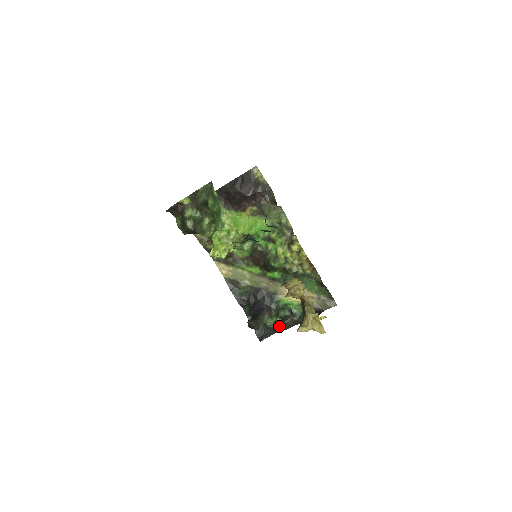
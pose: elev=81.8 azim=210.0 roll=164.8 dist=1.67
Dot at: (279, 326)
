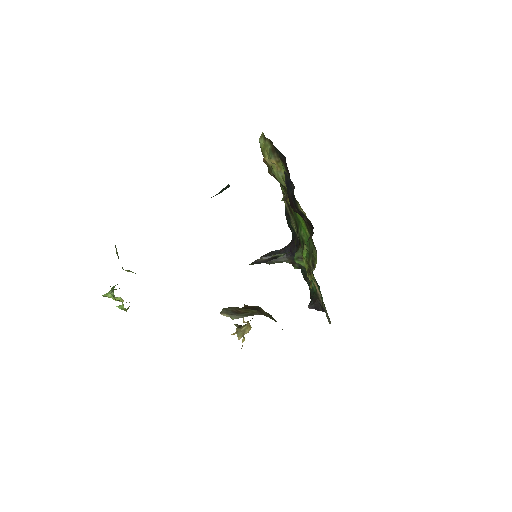
Dot at: (301, 272)
